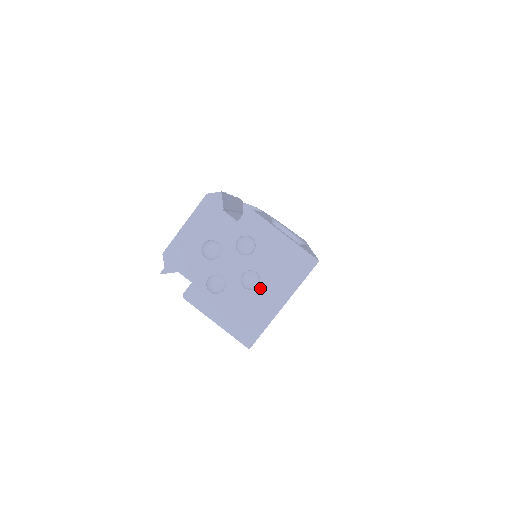
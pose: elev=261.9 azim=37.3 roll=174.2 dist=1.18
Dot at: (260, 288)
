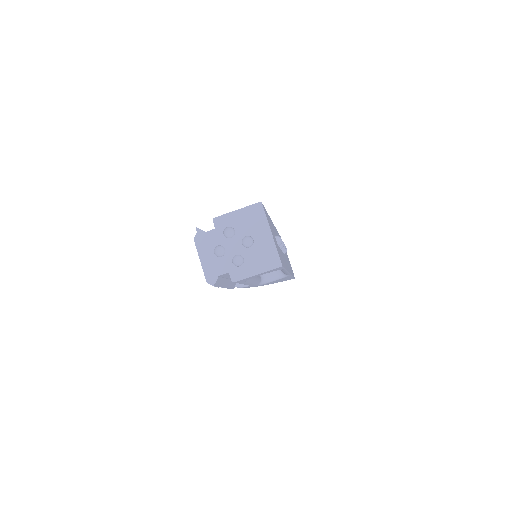
Dot at: (255, 240)
